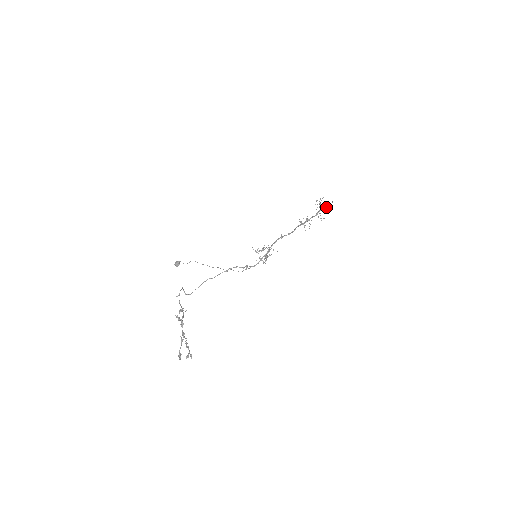
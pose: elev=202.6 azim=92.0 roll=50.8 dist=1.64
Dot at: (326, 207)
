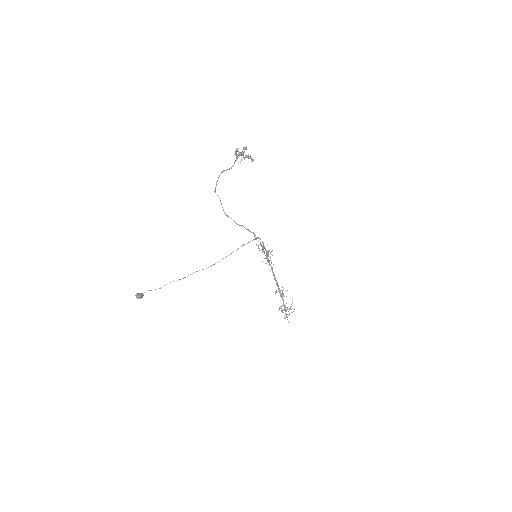
Dot at: (292, 303)
